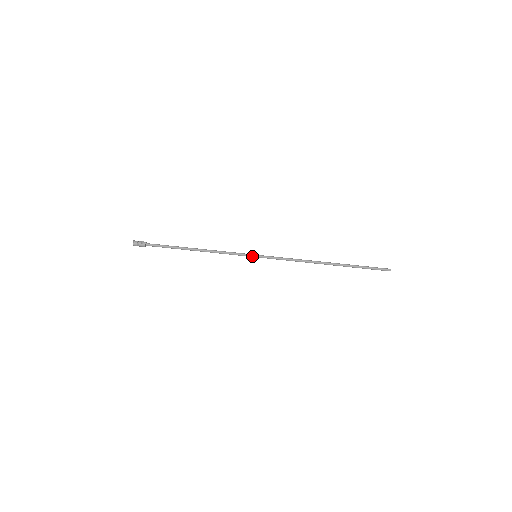
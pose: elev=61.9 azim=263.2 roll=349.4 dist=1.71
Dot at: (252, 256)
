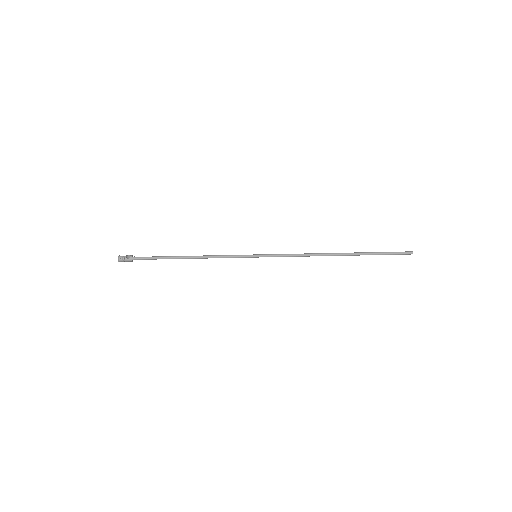
Dot at: (251, 257)
